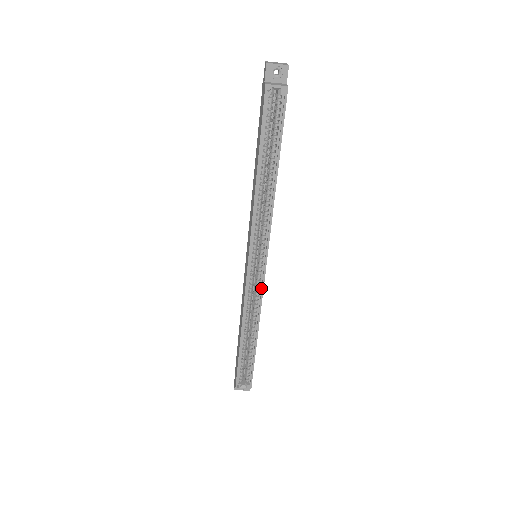
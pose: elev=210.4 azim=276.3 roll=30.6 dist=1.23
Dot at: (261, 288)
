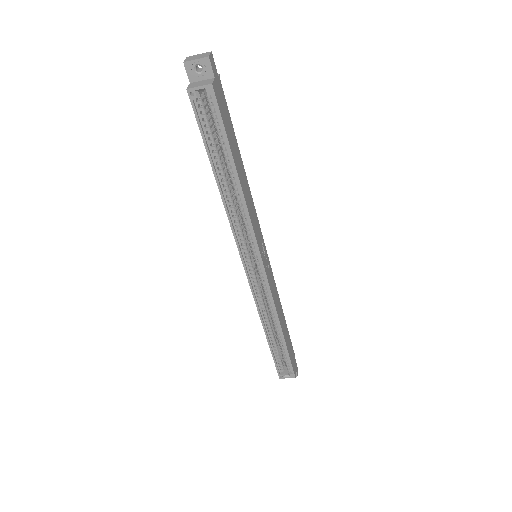
Dot at: (268, 288)
